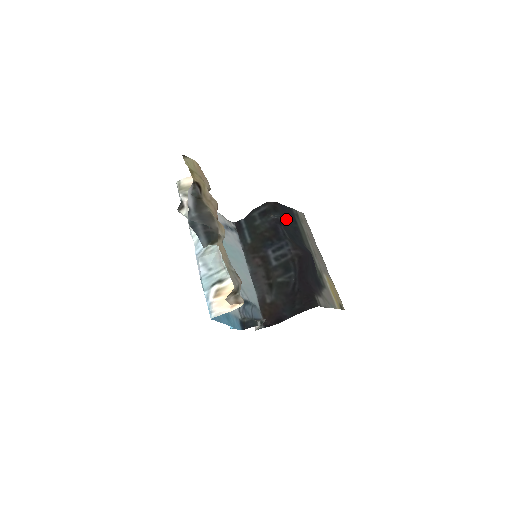
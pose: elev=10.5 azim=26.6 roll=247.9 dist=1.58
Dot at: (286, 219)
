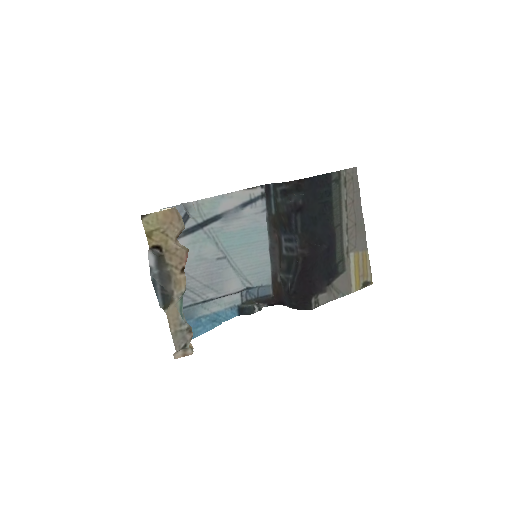
Dot at: (313, 196)
